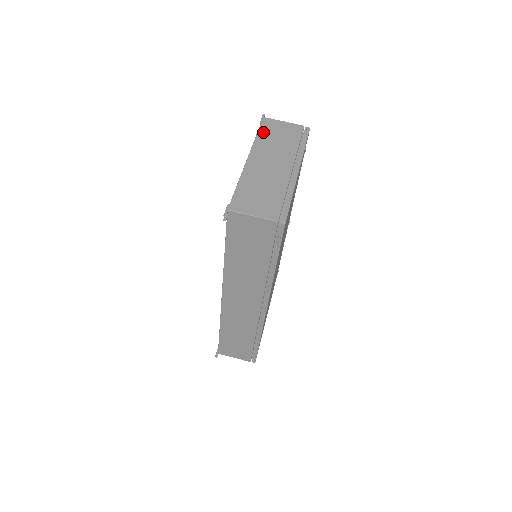
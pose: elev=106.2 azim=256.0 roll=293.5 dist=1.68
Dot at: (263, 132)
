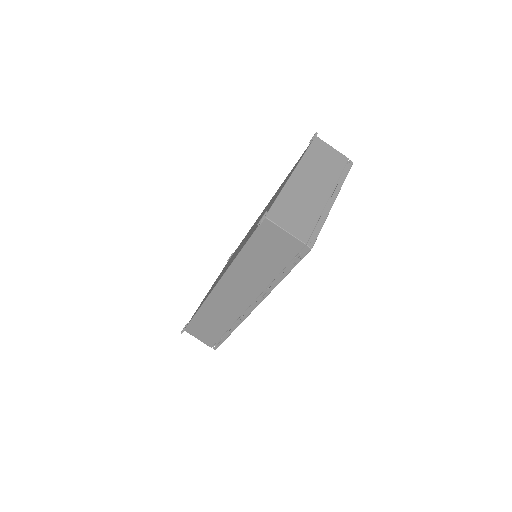
Dot at: (312, 151)
